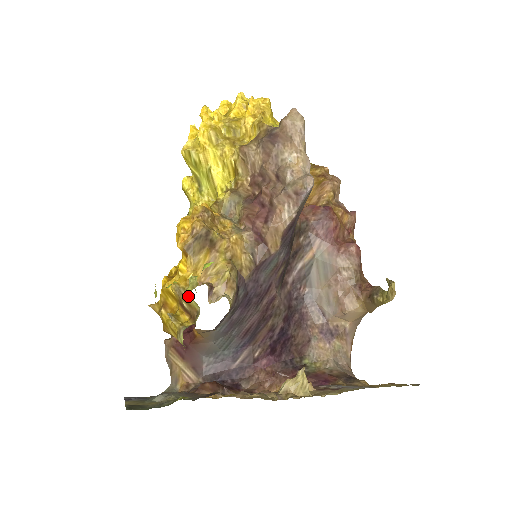
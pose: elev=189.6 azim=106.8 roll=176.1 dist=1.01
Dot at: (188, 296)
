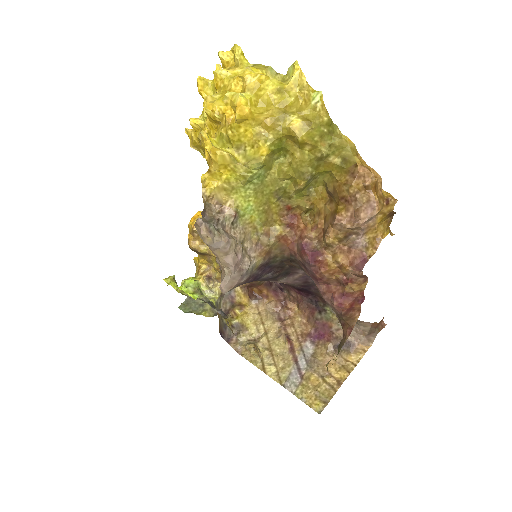
Dot at: occluded
